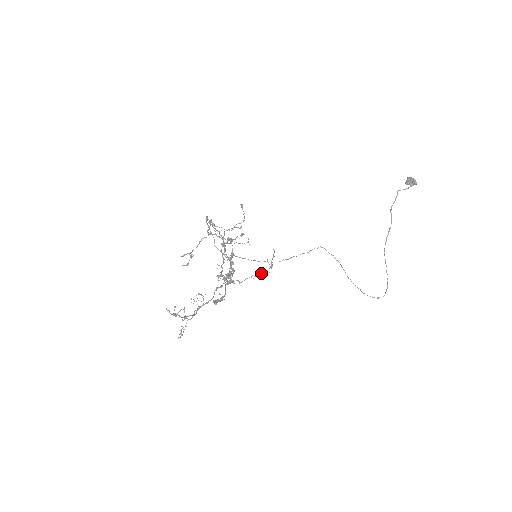
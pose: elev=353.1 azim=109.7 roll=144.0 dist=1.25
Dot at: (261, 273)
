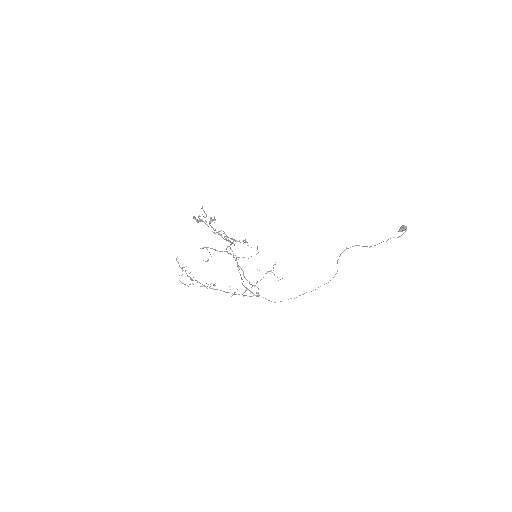
Dot at: occluded
